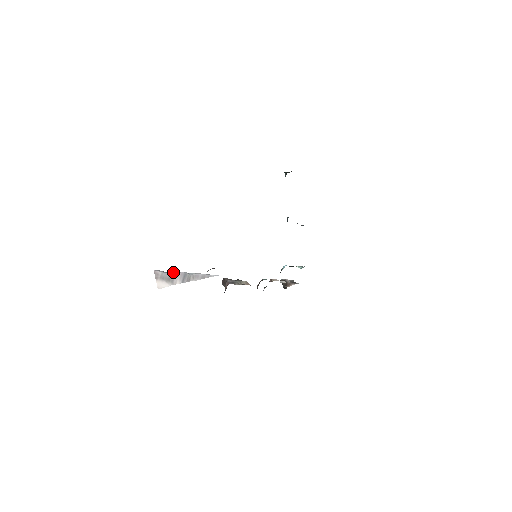
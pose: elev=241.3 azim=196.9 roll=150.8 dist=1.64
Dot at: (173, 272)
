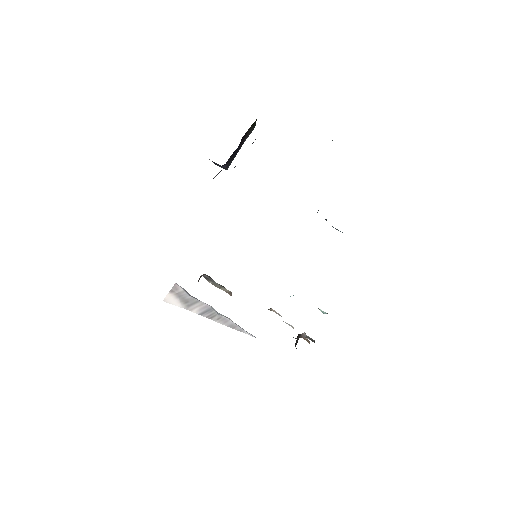
Dot at: occluded
